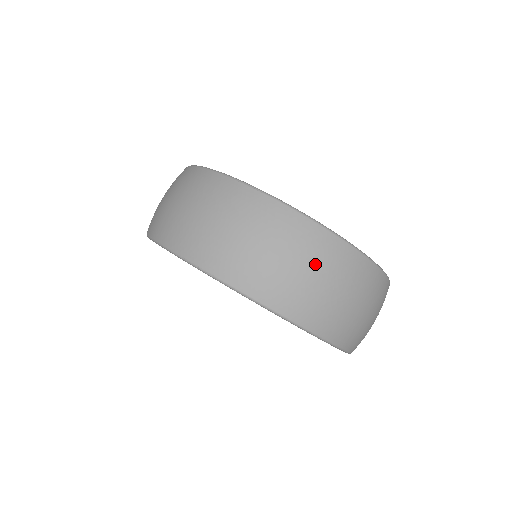
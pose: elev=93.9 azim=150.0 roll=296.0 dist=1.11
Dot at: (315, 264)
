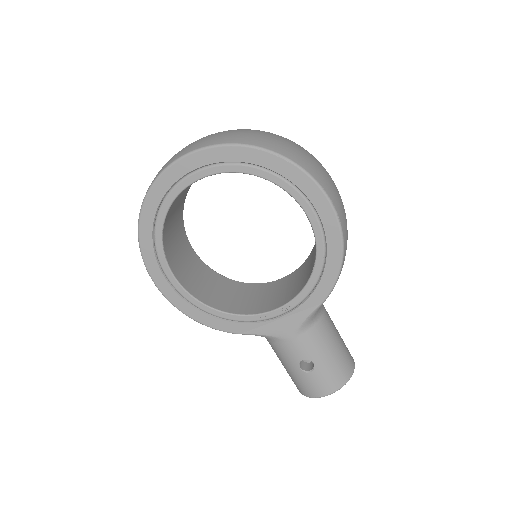
Dot at: occluded
